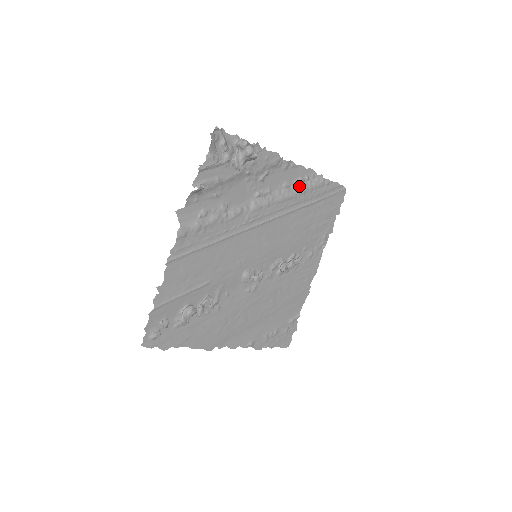
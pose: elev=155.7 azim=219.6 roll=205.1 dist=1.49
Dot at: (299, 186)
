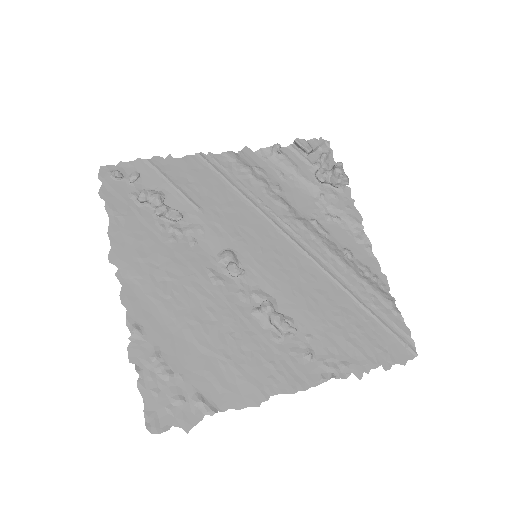
Dot at: (360, 271)
